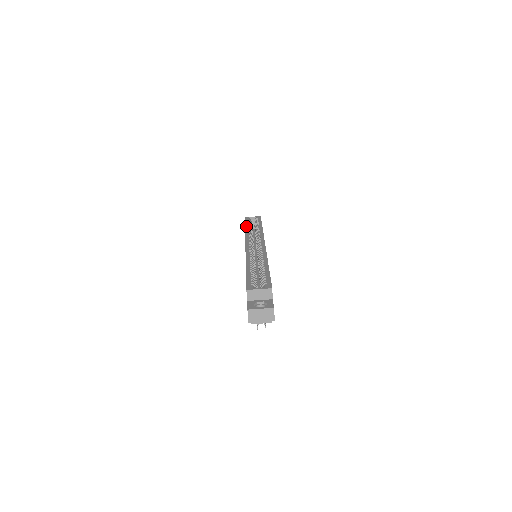
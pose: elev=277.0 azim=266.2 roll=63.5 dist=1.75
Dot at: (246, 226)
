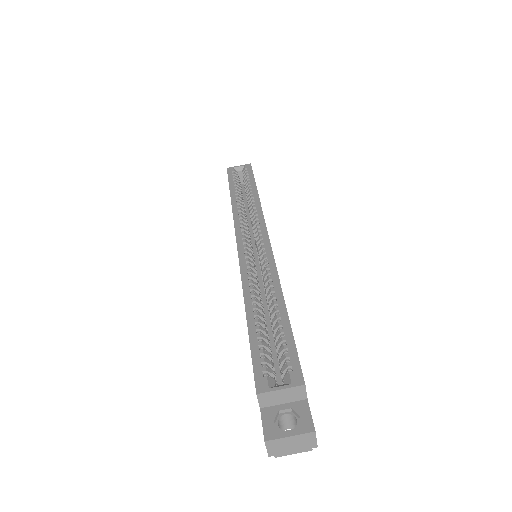
Dot at: (231, 191)
